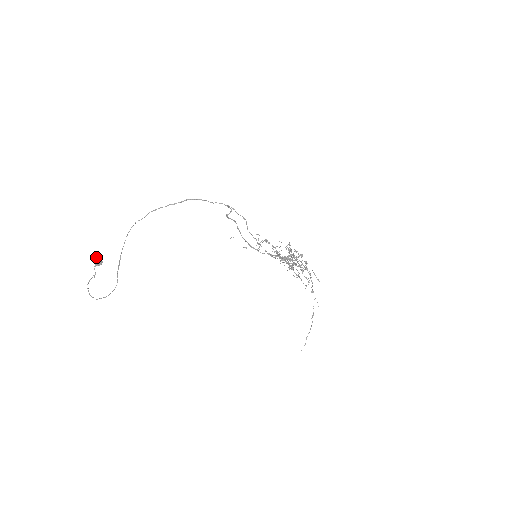
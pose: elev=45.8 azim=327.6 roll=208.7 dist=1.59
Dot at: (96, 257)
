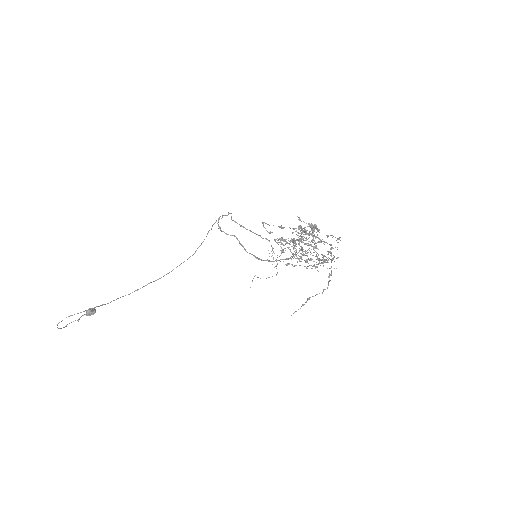
Dot at: (91, 308)
